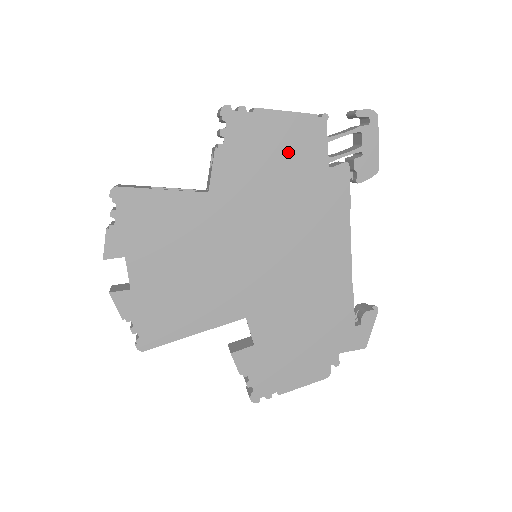
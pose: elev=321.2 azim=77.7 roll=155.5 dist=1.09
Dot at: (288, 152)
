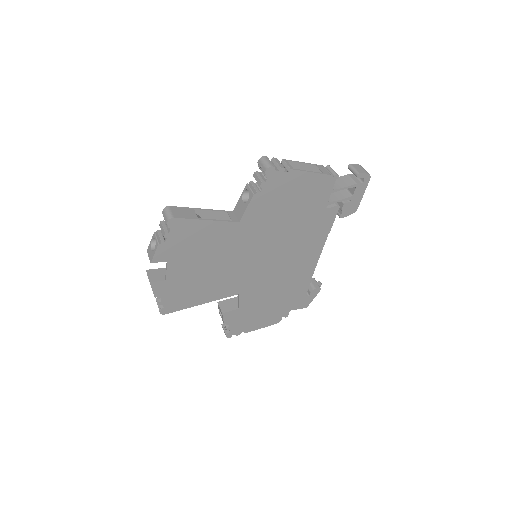
Dot at: (303, 198)
